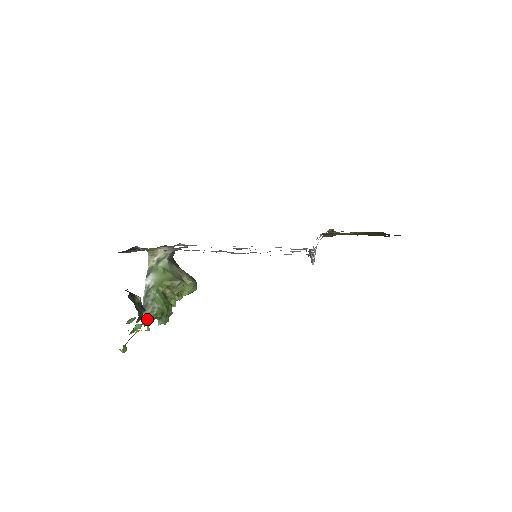
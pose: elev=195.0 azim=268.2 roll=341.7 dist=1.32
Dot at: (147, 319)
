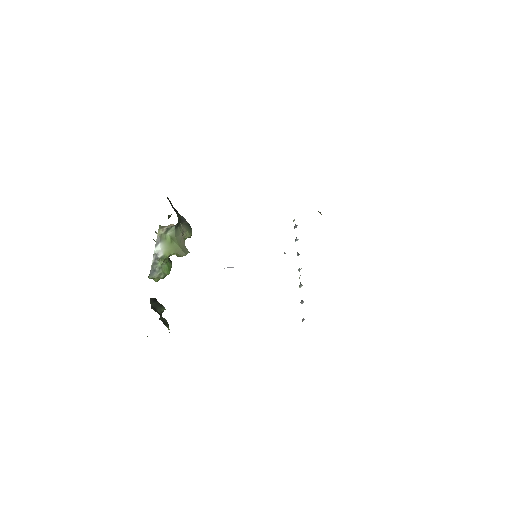
Dot at: occluded
